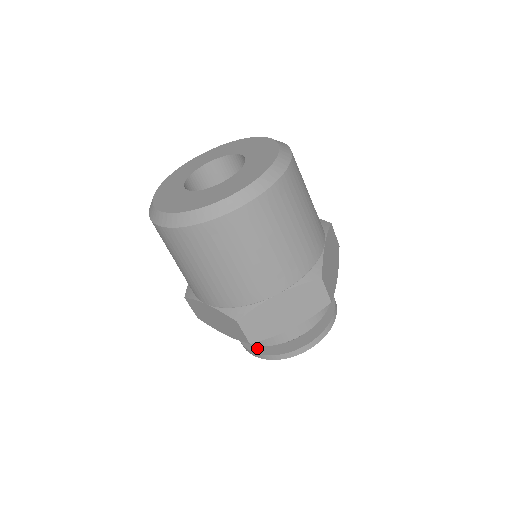
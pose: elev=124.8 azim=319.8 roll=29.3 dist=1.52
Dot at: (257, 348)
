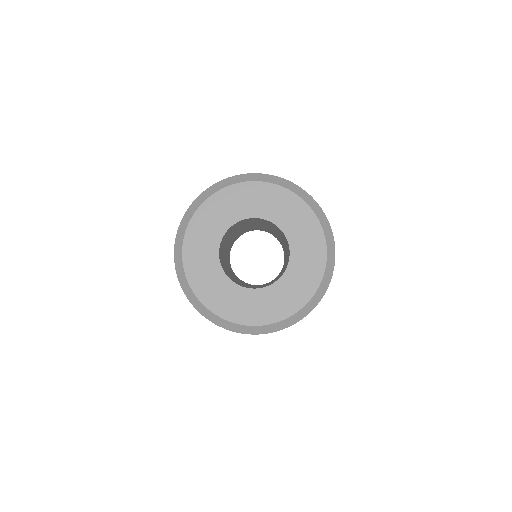
Dot at: occluded
